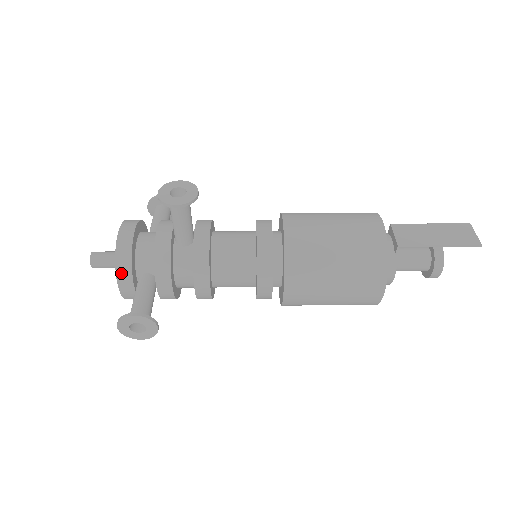
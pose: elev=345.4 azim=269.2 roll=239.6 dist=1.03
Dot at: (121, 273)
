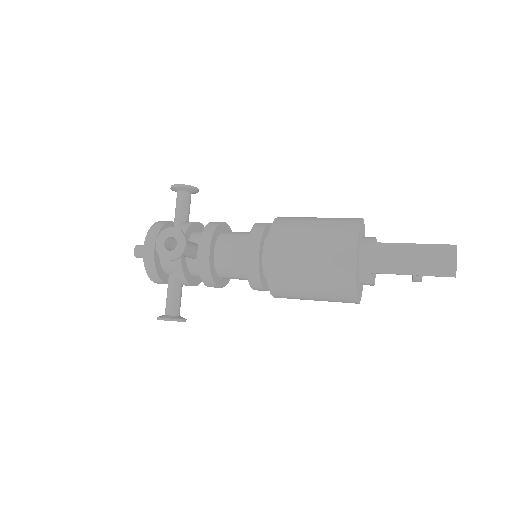
Dot at: (153, 279)
